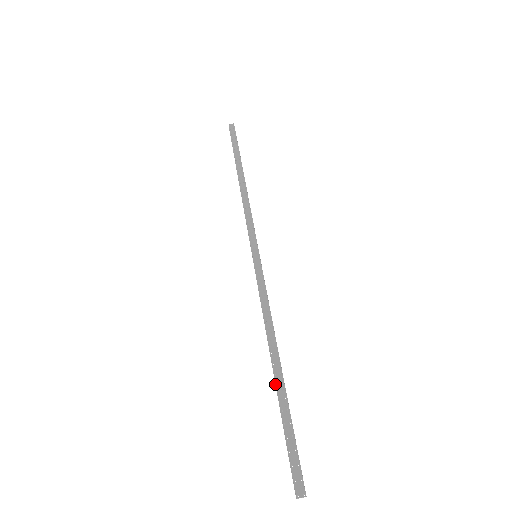
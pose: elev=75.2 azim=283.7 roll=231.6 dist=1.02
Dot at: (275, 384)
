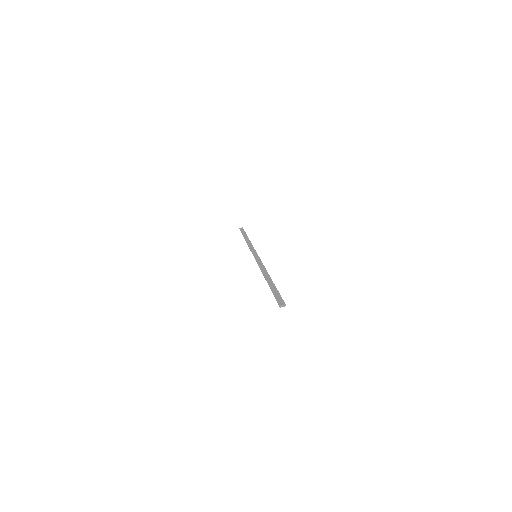
Dot at: (267, 282)
